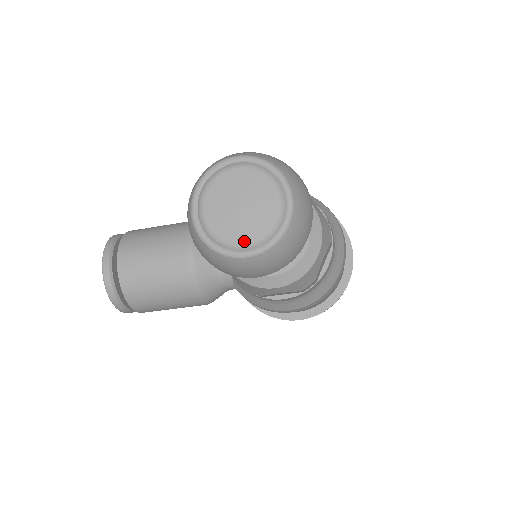
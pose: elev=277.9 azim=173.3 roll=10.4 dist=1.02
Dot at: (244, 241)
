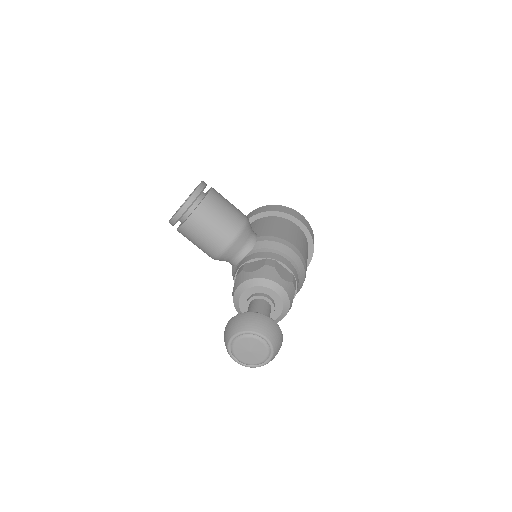
Dot at: (240, 360)
